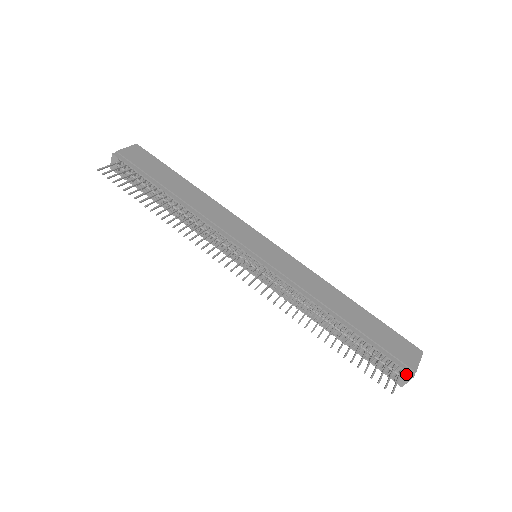
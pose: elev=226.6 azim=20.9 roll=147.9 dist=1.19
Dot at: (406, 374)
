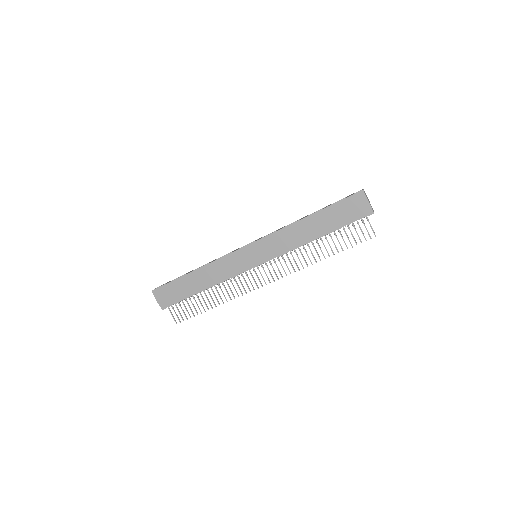
Dot at: occluded
